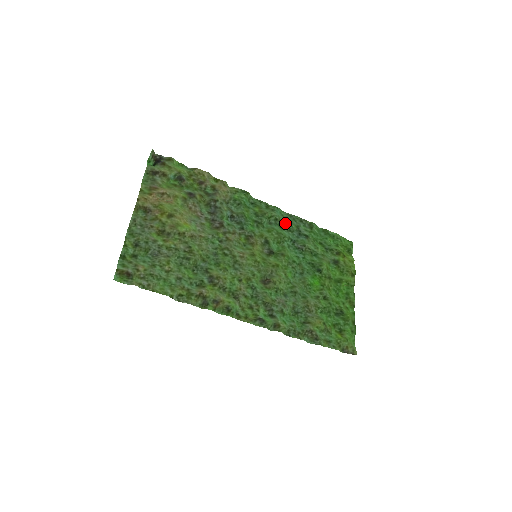
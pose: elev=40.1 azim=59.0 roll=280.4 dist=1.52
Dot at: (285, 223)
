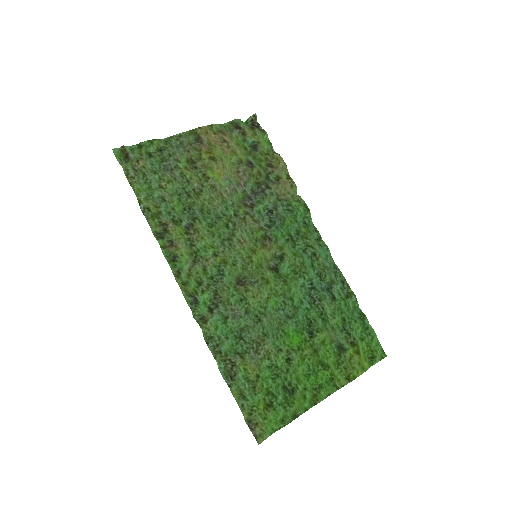
Dot at: (321, 265)
